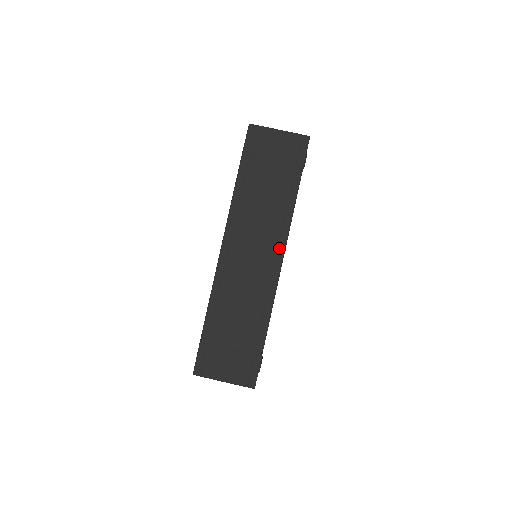
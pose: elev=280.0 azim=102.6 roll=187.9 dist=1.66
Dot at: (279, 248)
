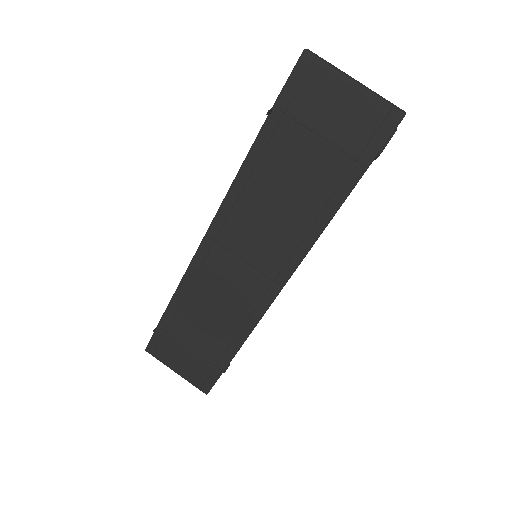
Dot at: (283, 271)
